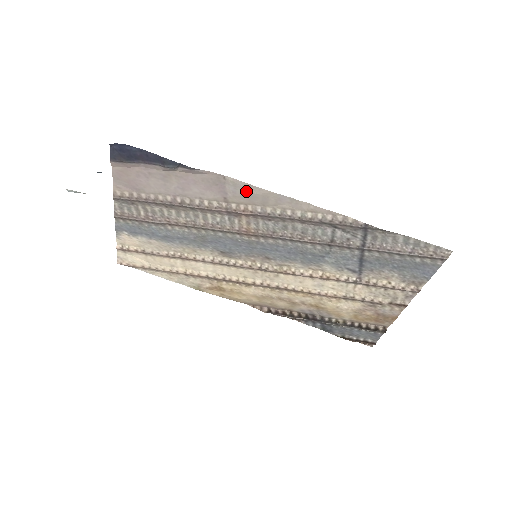
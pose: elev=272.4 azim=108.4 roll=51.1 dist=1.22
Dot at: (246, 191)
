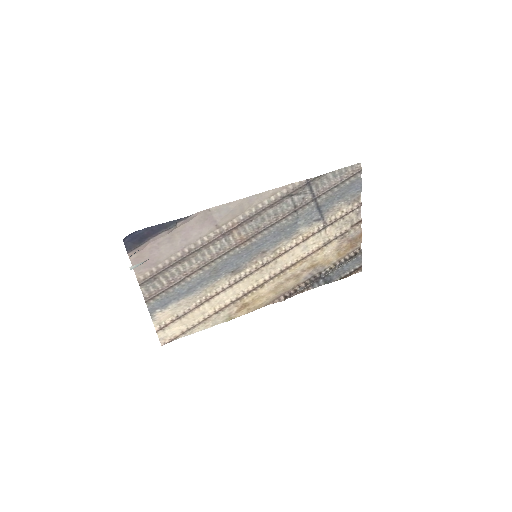
Dot at: (227, 210)
